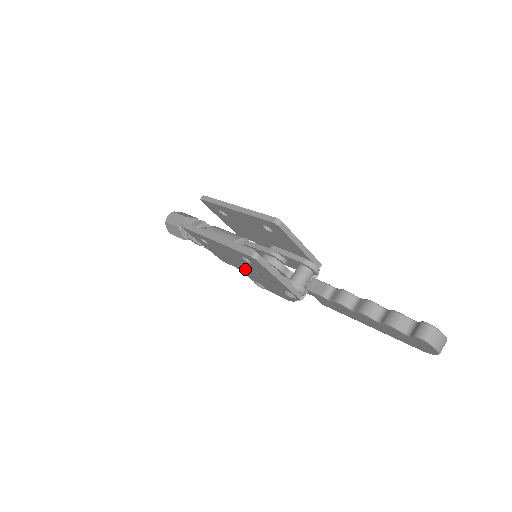
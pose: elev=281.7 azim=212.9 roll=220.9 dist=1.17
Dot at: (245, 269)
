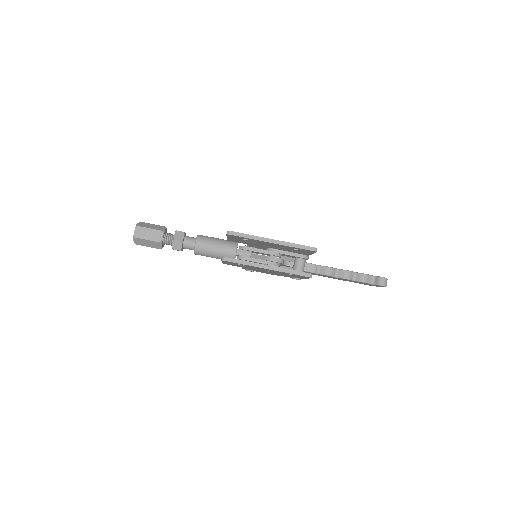
Dot at: (260, 270)
